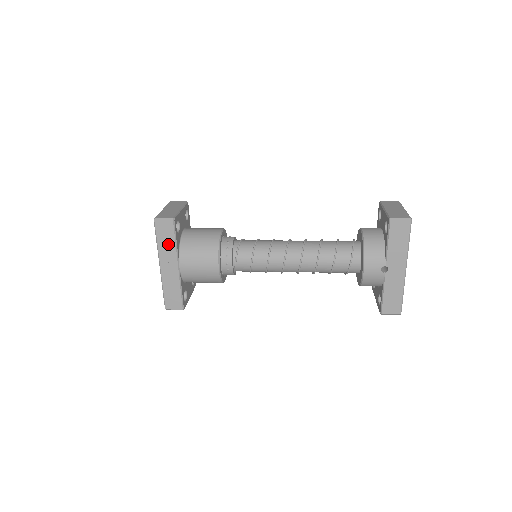
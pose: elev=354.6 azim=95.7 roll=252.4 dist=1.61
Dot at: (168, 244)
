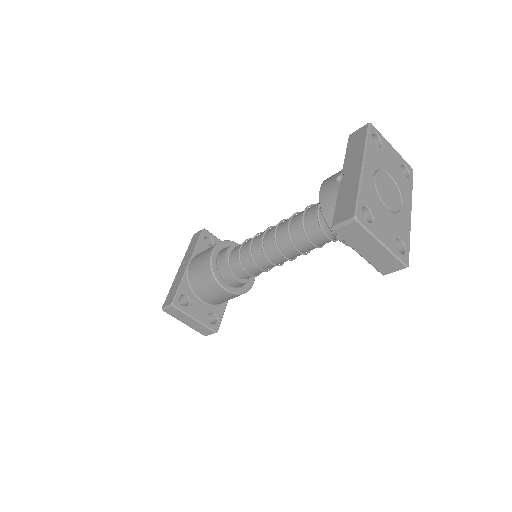
Dot at: (192, 248)
